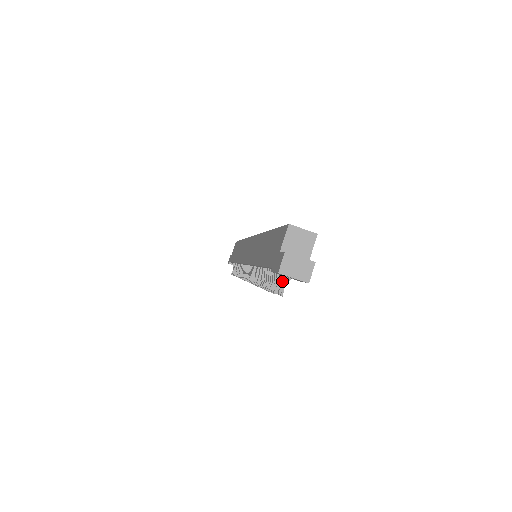
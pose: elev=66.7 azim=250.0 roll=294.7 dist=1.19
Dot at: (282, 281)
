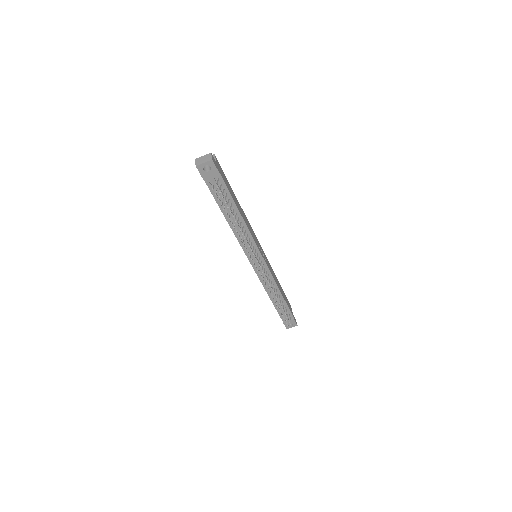
Dot at: (219, 188)
